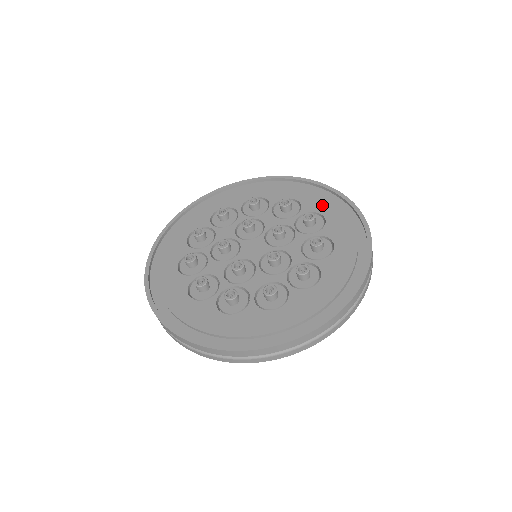
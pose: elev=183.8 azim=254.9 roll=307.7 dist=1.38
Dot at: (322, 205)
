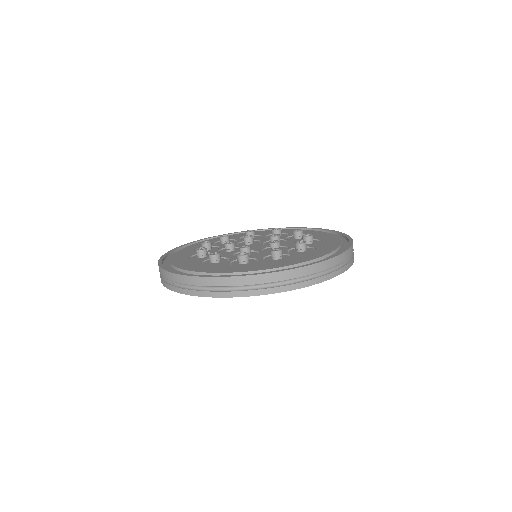
Dot at: (306, 232)
